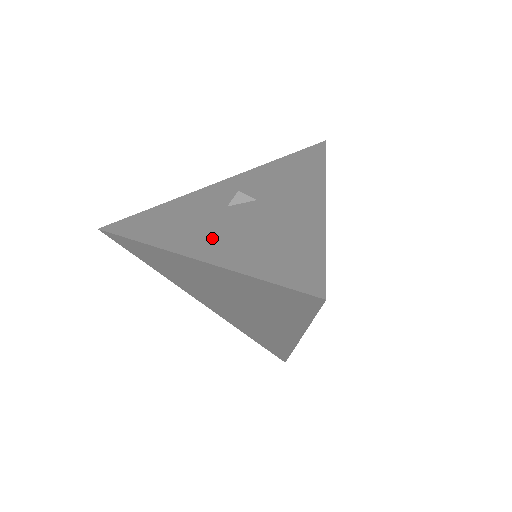
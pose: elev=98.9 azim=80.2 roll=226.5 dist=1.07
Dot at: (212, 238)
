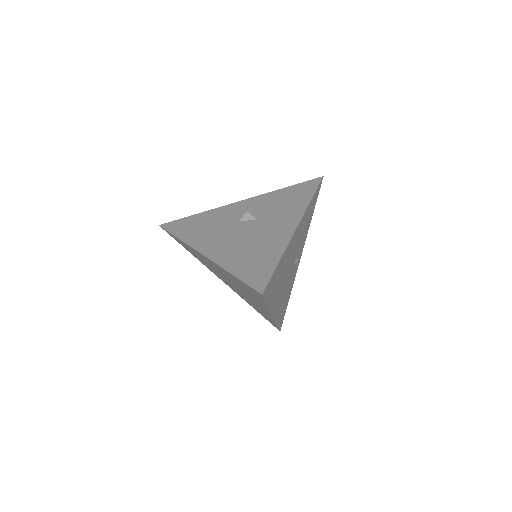
Dot at: (220, 244)
